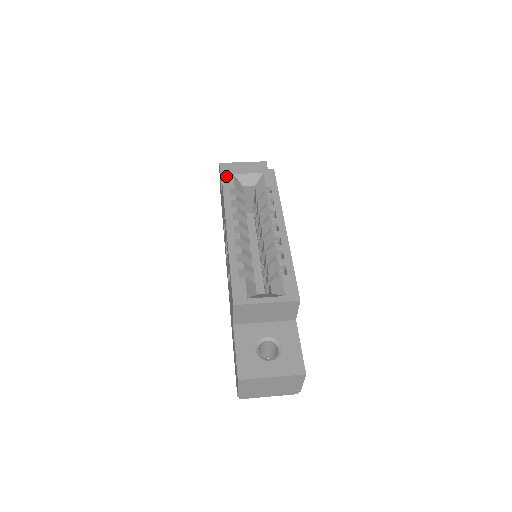
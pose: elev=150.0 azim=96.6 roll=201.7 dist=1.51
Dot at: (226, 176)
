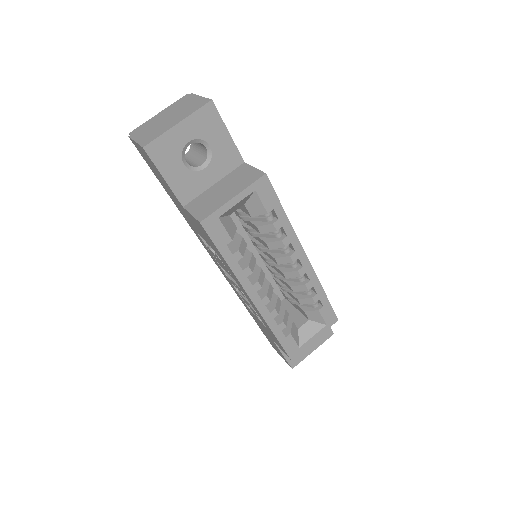
Dot at: (211, 228)
